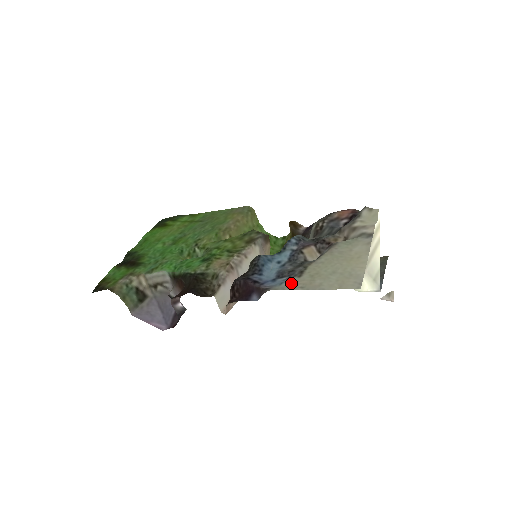
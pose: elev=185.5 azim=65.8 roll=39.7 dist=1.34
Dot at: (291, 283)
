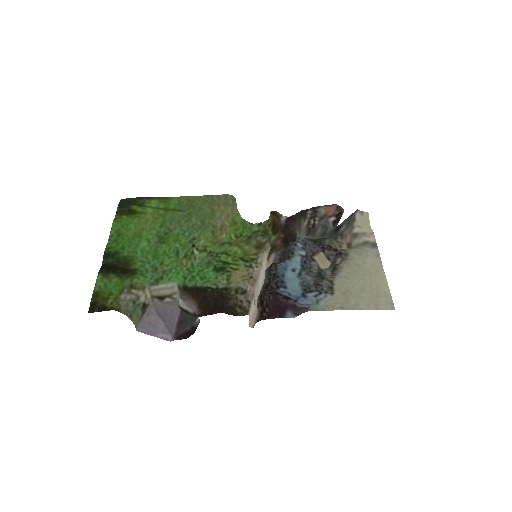
Dot at: (328, 302)
